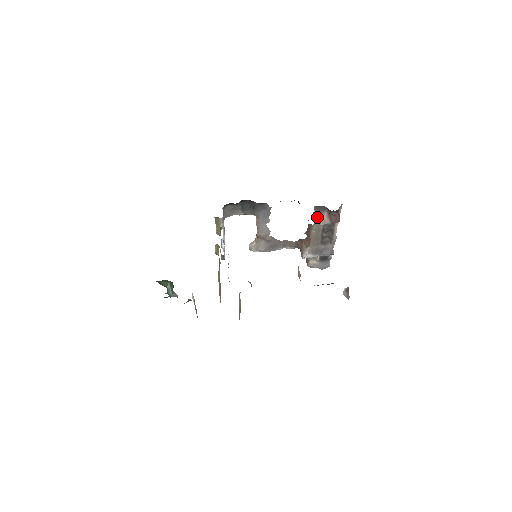
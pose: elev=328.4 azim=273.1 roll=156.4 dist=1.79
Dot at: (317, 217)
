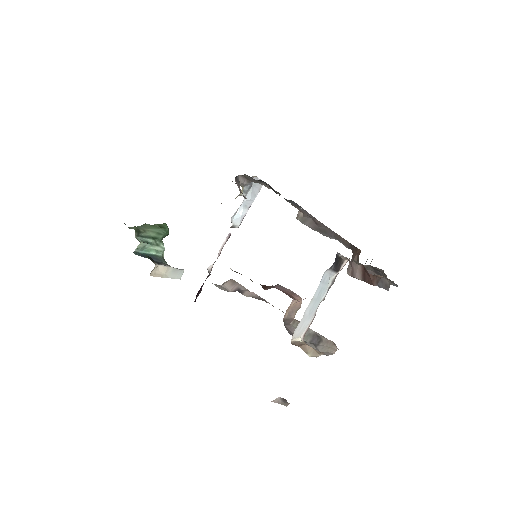
Dot at: (348, 260)
